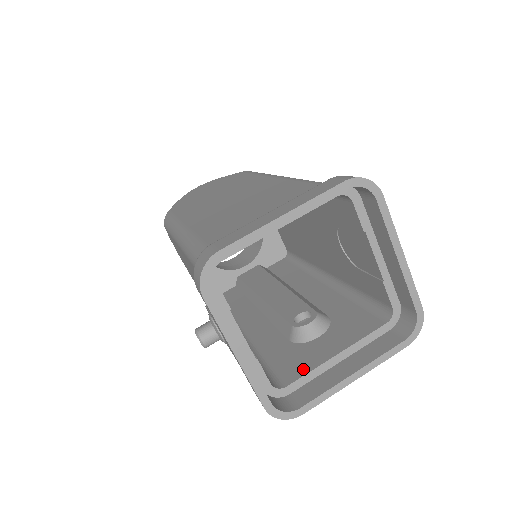
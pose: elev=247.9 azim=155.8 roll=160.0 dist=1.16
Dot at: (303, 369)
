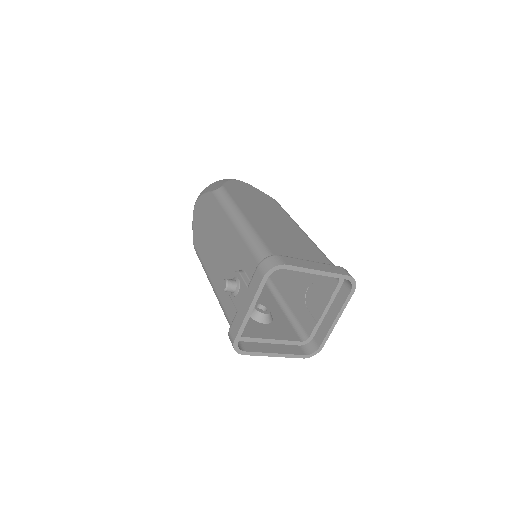
Dot at: (254, 334)
